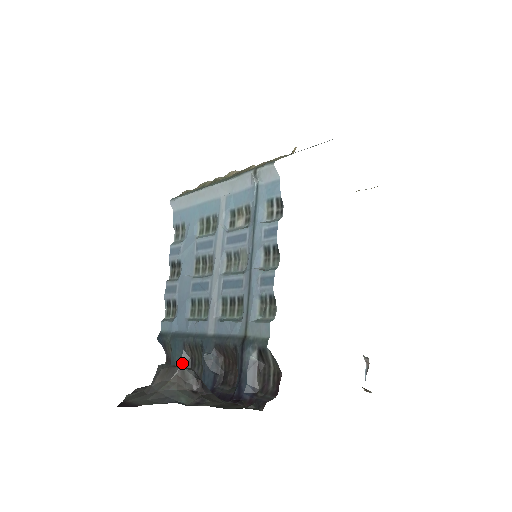
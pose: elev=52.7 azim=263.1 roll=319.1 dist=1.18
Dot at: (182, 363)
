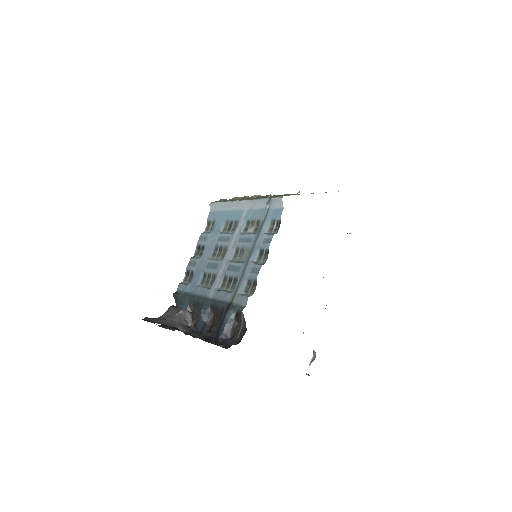
Dot at: occluded
